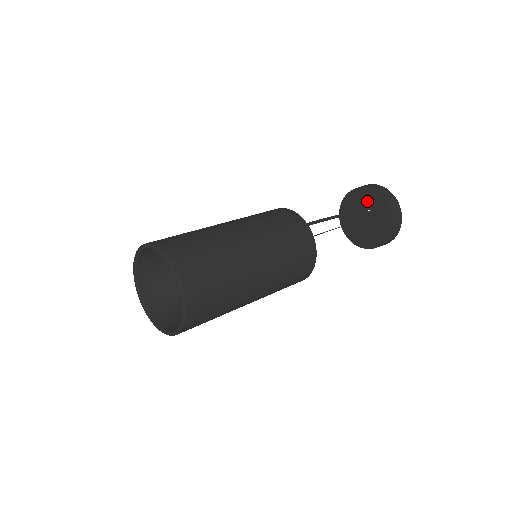
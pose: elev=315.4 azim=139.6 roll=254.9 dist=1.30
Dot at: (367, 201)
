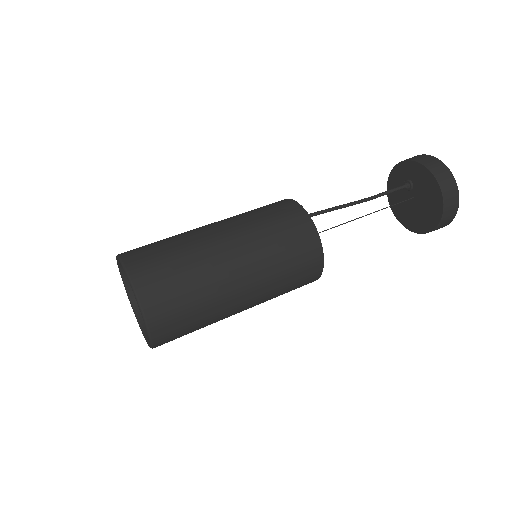
Dot at: (403, 179)
